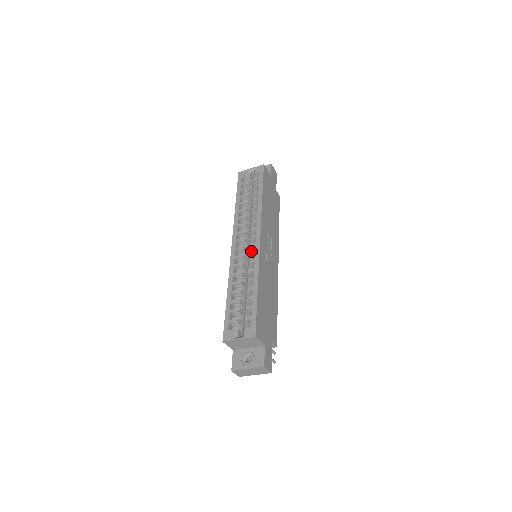
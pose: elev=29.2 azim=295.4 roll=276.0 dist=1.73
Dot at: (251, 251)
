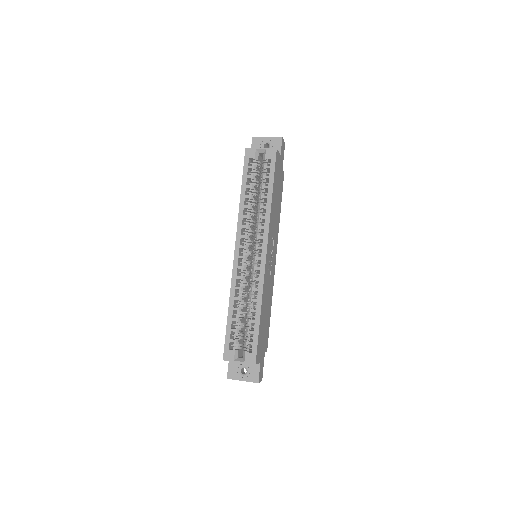
Dot at: (255, 265)
